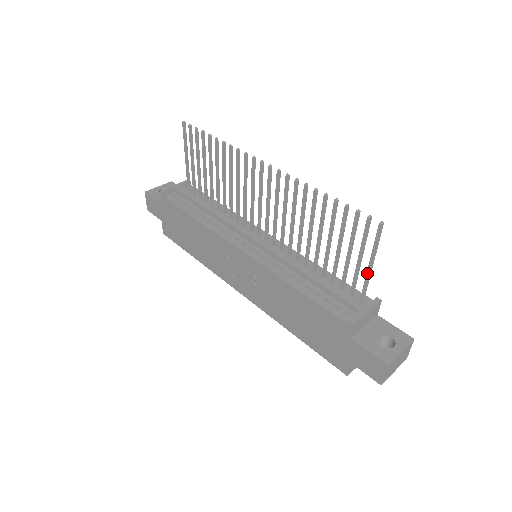
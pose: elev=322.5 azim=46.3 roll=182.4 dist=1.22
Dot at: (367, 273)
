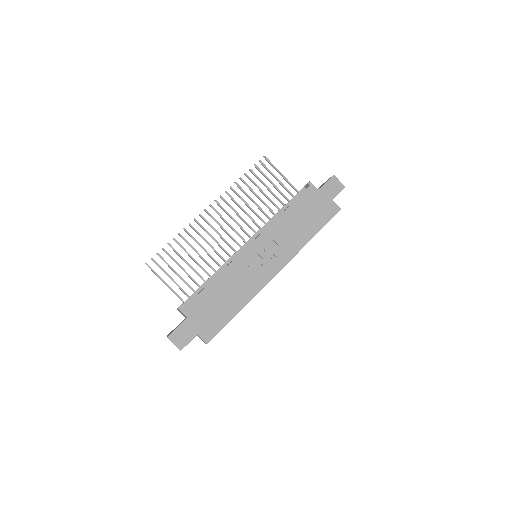
Dot at: (286, 180)
